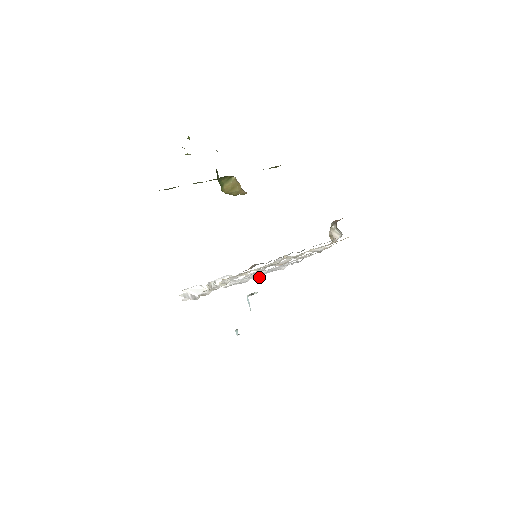
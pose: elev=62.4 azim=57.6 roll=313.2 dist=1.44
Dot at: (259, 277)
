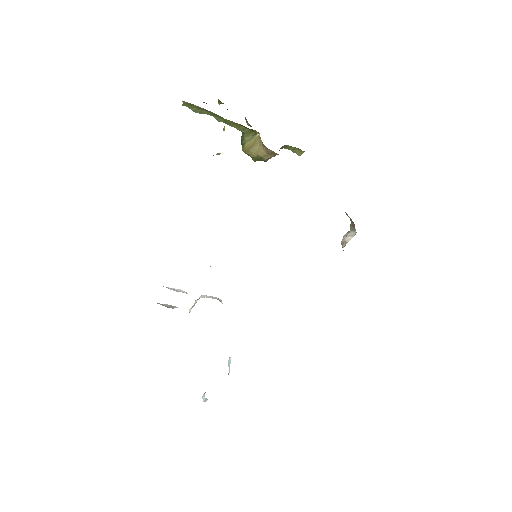
Dot at: occluded
